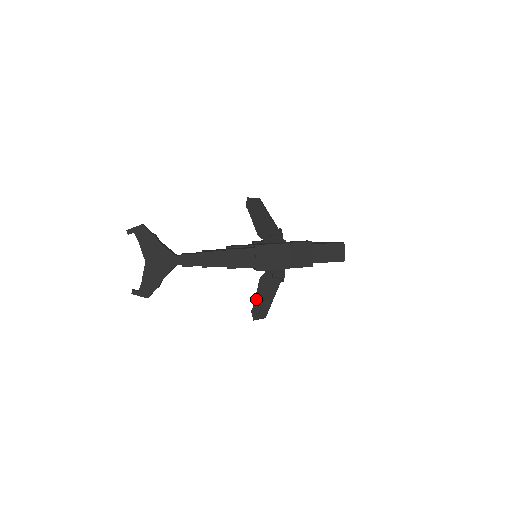
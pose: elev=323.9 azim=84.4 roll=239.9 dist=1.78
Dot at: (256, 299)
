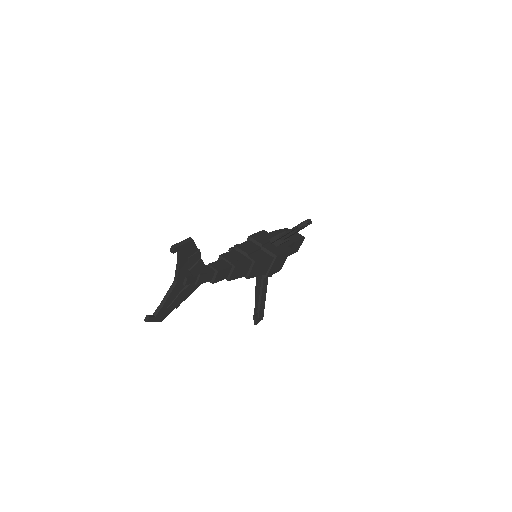
Dot at: (256, 303)
